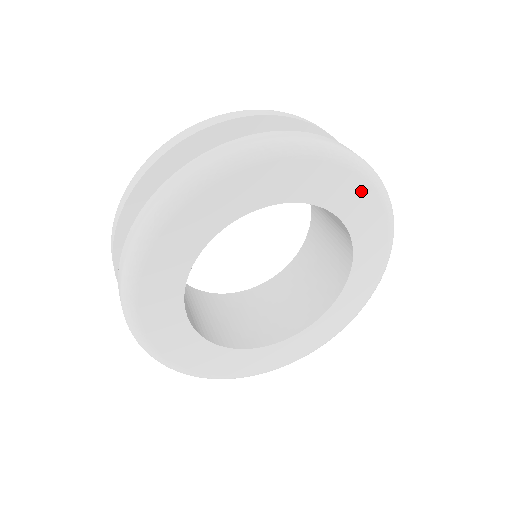
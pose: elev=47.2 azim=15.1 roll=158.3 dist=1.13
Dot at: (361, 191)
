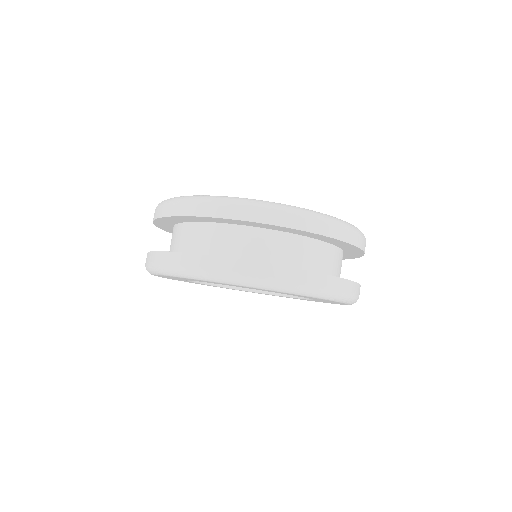
Dot at: occluded
